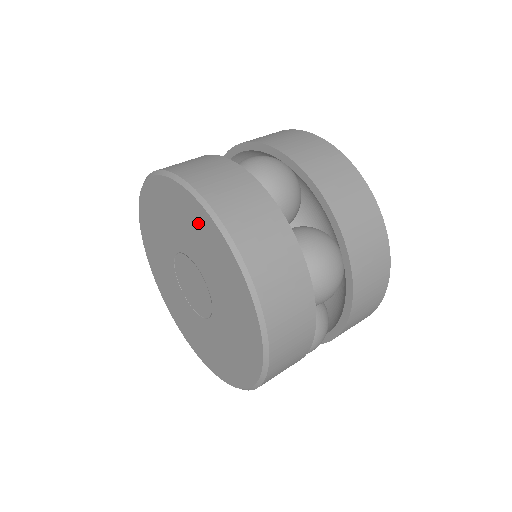
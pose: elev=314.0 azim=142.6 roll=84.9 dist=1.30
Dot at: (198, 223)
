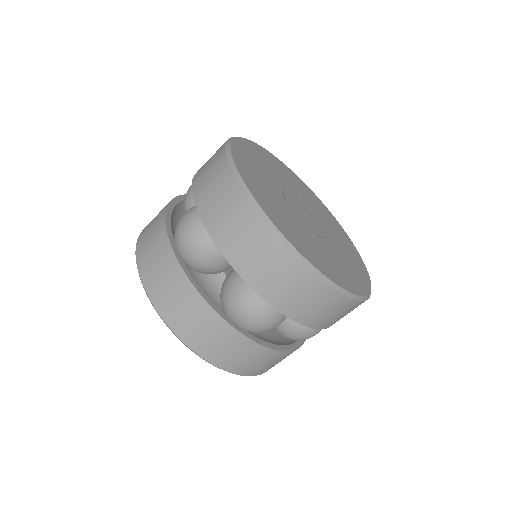
Dot at: occluded
